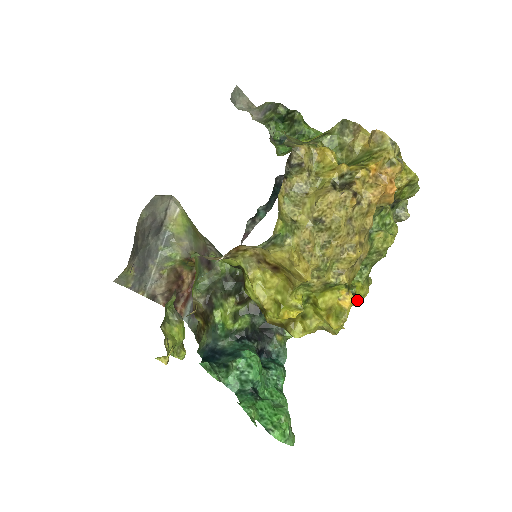
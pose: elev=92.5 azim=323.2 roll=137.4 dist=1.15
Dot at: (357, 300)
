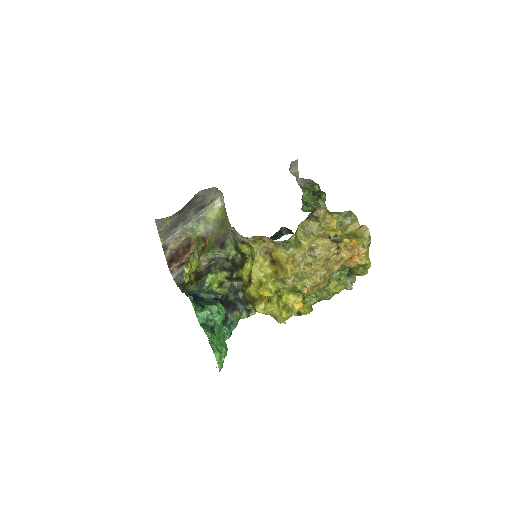
Dot at: (301, 312)
